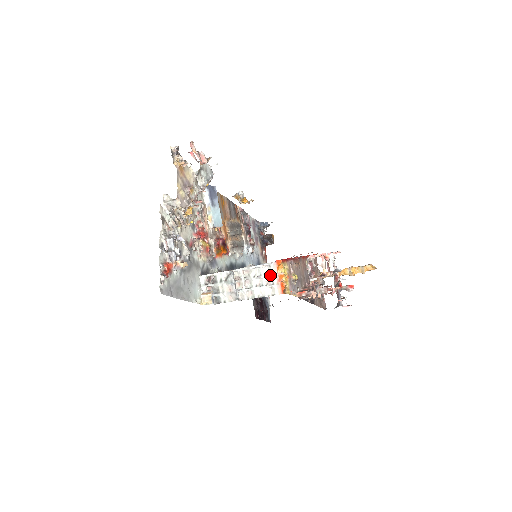
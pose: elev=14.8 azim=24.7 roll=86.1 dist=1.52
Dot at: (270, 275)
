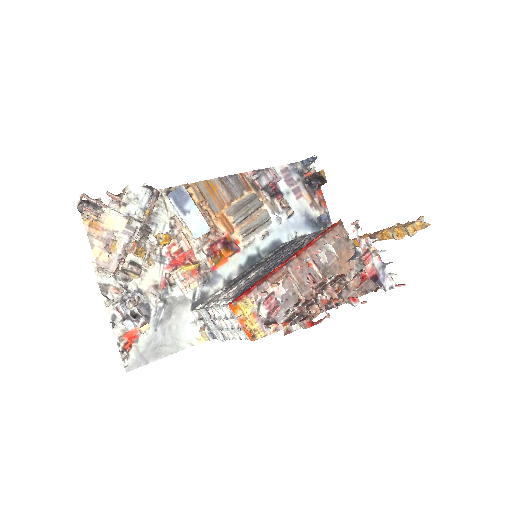
Dot at: (233, 318)
